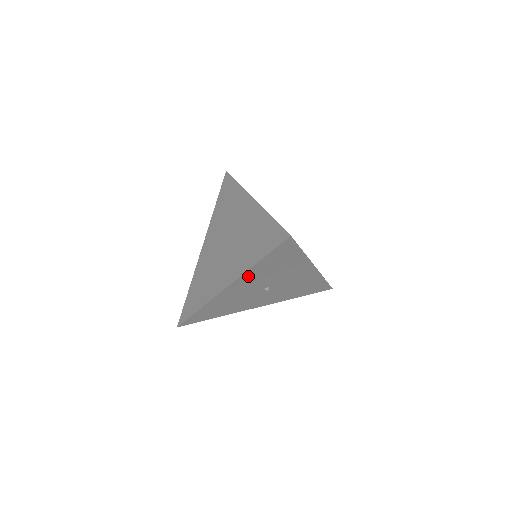
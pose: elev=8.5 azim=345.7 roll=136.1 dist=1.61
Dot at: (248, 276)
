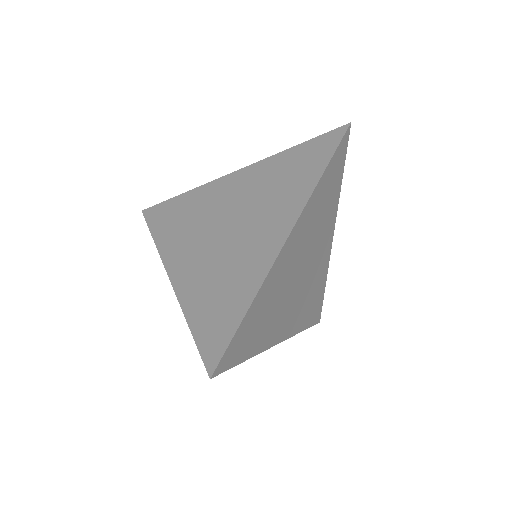
Dot at: occluded
